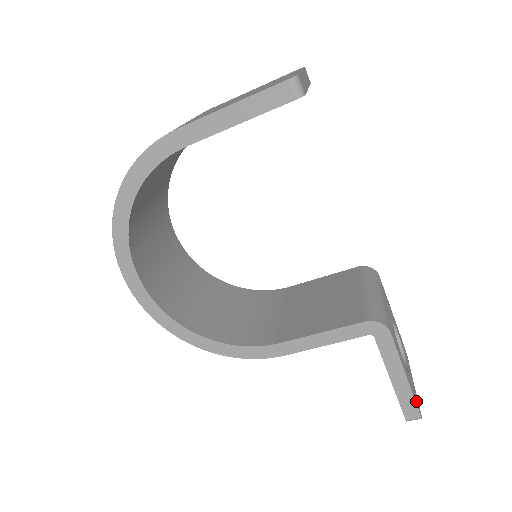
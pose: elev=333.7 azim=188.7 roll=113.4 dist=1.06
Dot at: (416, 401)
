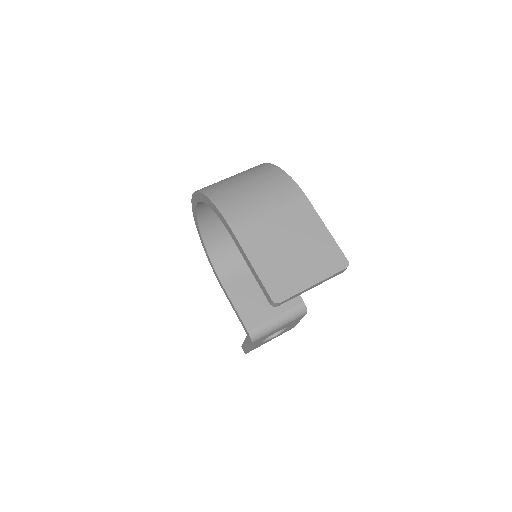
Dot at: (250, 350)
